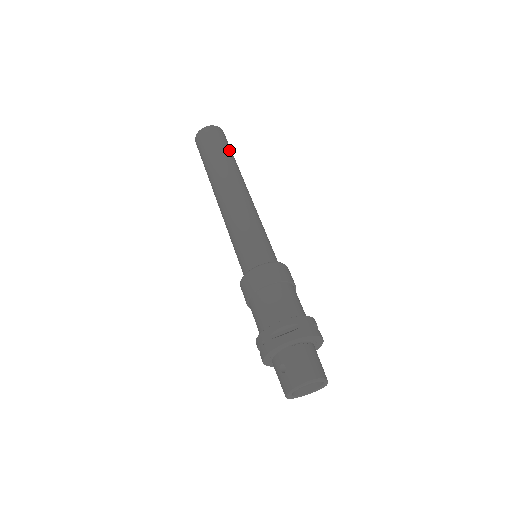
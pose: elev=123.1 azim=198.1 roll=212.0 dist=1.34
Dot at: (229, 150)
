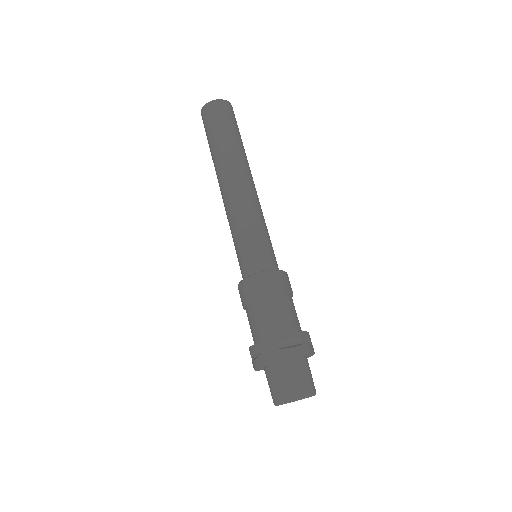
Dot at: (220, 131)
